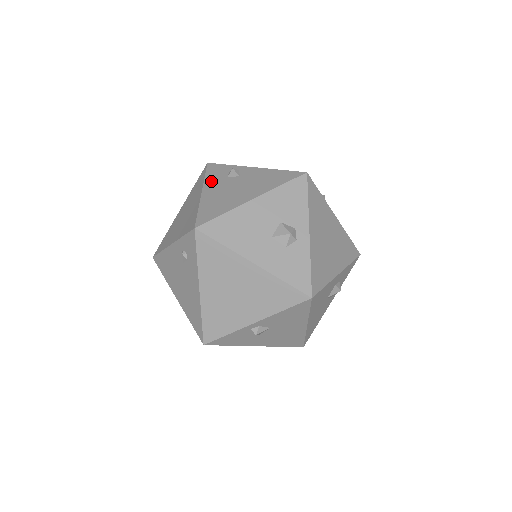
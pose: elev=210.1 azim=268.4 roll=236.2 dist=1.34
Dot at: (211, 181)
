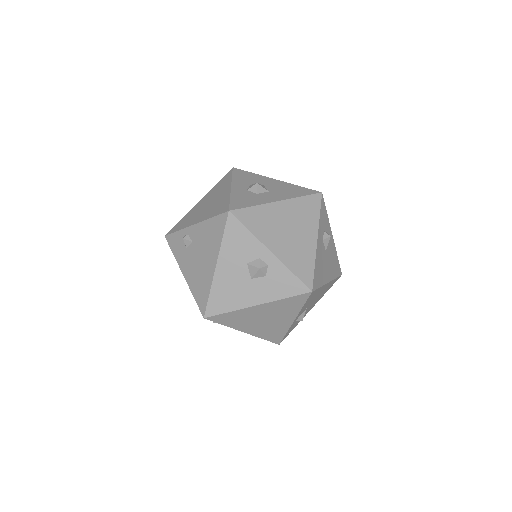
Dot at: (180, 259)
